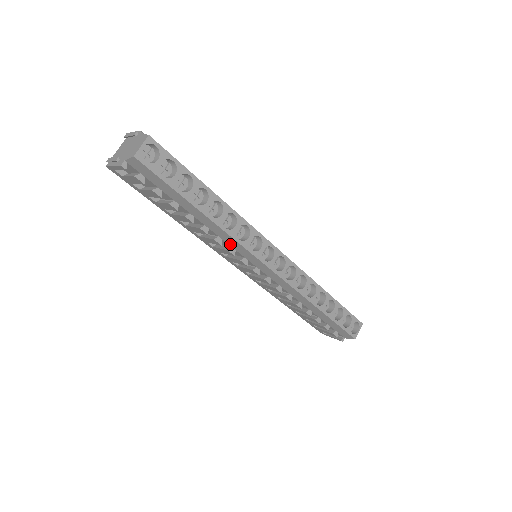
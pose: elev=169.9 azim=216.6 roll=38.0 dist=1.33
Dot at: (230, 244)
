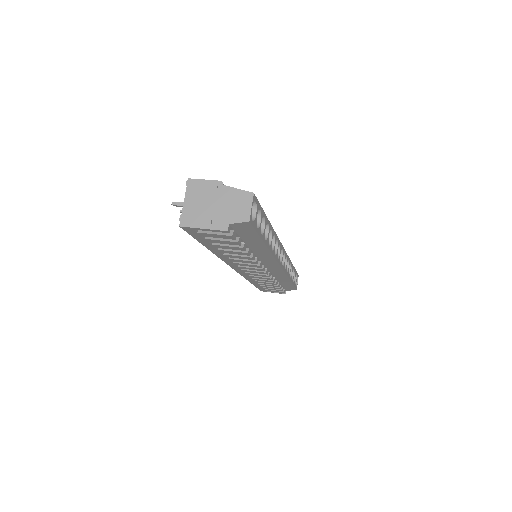
Dot at: (262, 260)
